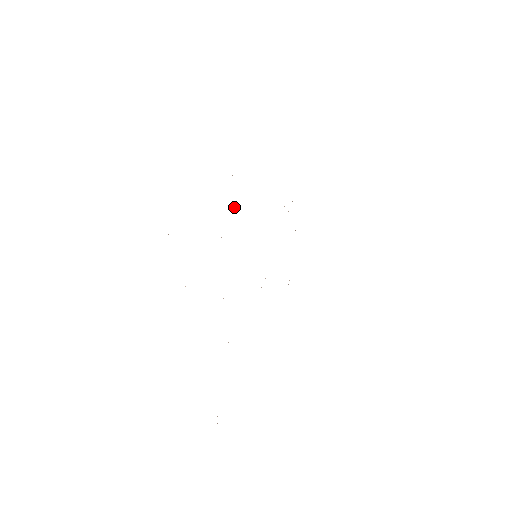
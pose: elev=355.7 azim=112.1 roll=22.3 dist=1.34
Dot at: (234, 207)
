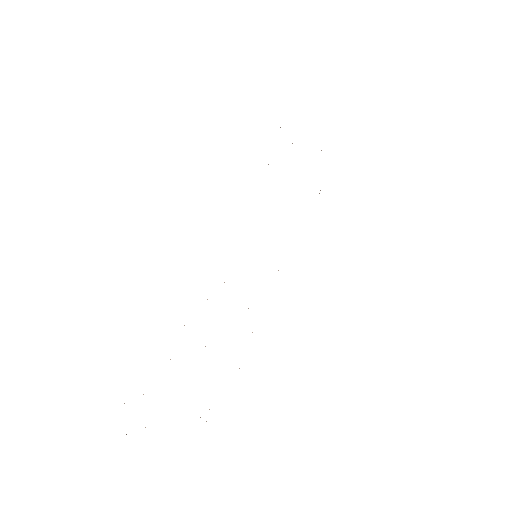
Dot at: occluded
